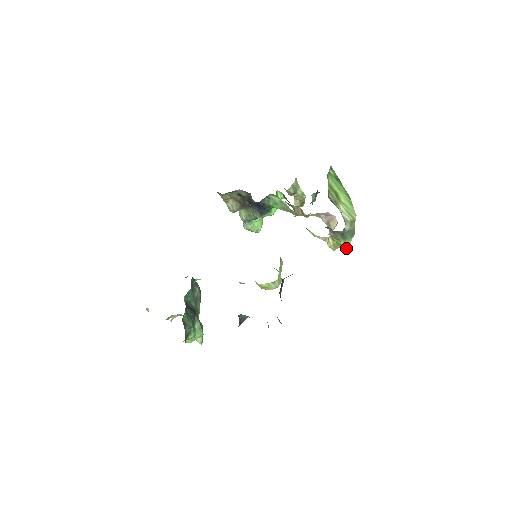
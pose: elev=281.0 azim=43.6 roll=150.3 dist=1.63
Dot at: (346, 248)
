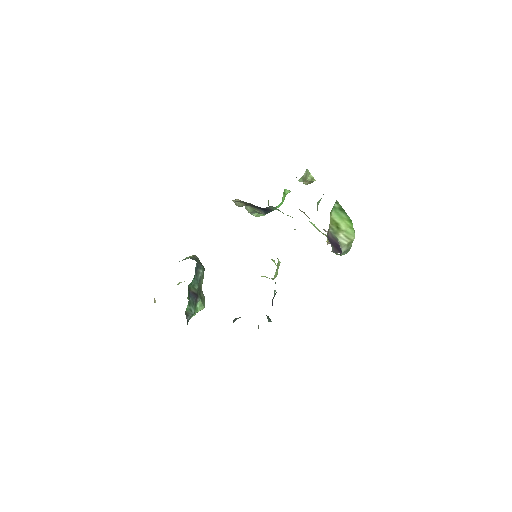
Dot at: occluded
